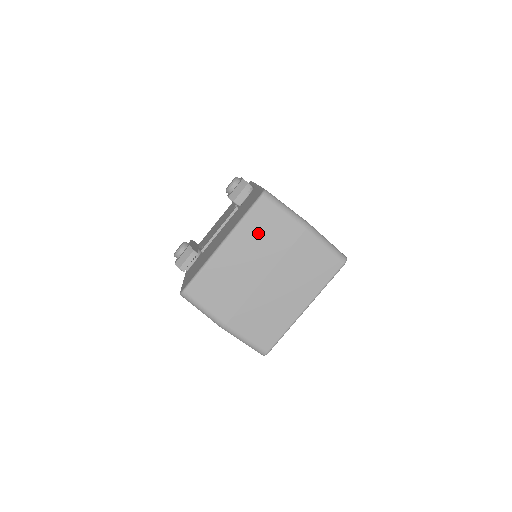
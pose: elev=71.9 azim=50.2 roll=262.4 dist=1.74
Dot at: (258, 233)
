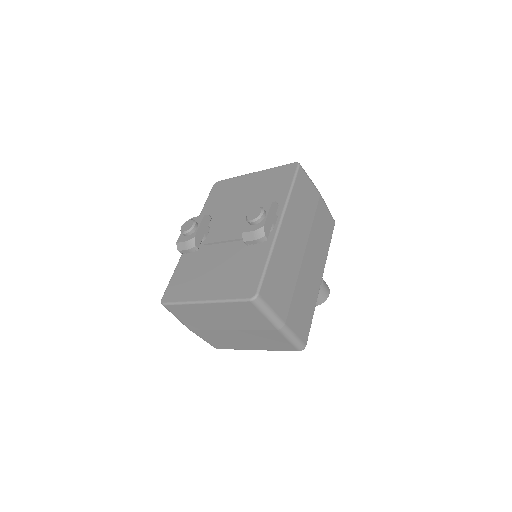
Dot at: (237, 313)
